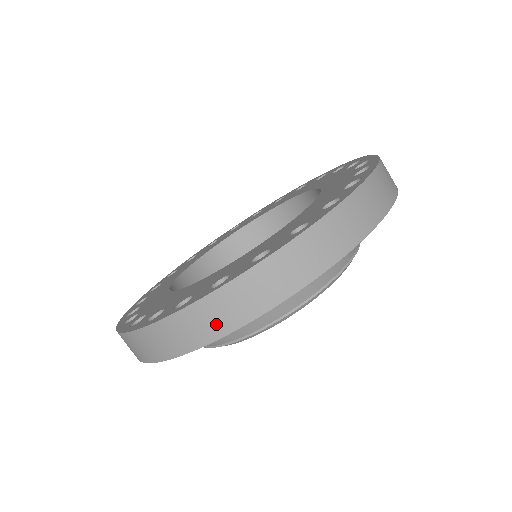
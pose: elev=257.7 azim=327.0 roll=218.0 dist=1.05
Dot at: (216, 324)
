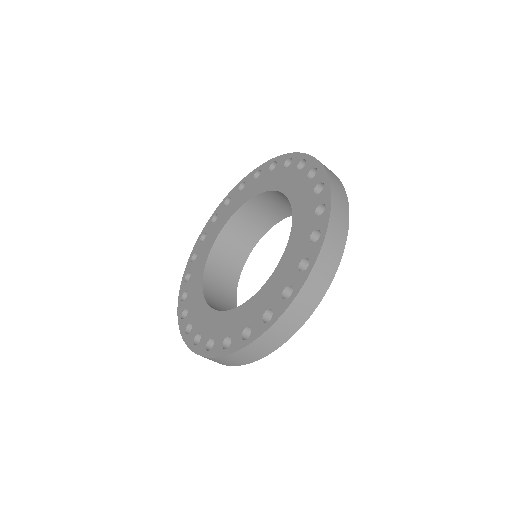
Dot at: (231, 363)
